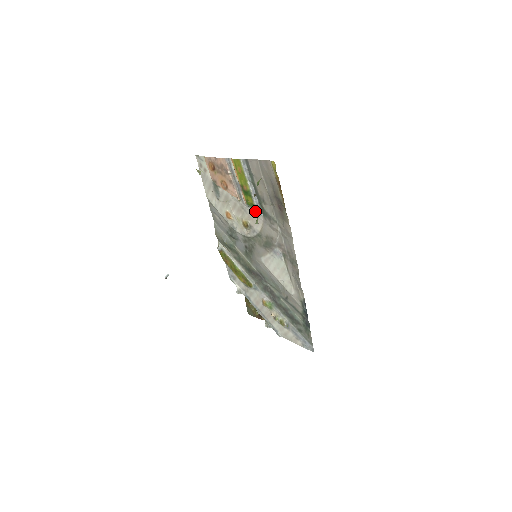
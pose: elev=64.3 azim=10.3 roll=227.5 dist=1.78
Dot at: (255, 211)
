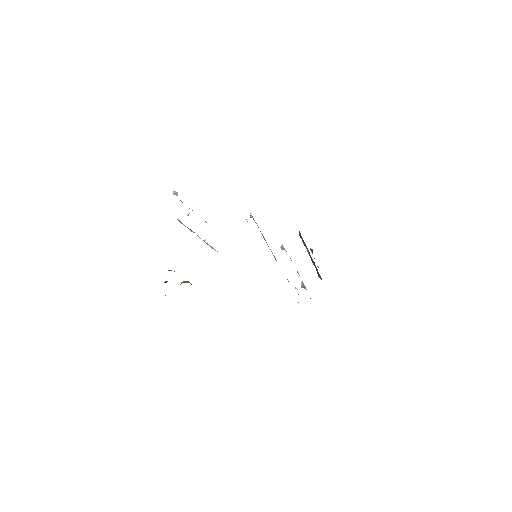
Dot at: occluded
